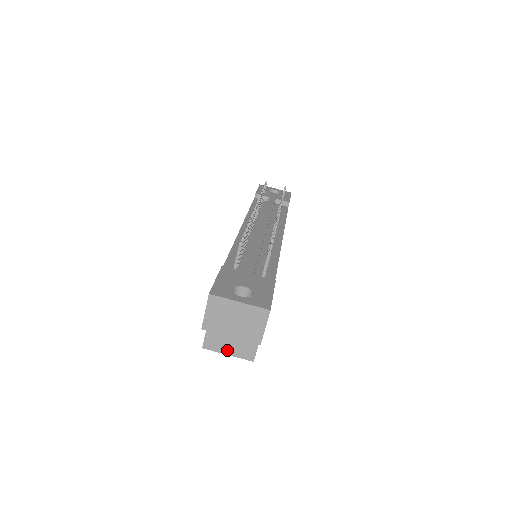
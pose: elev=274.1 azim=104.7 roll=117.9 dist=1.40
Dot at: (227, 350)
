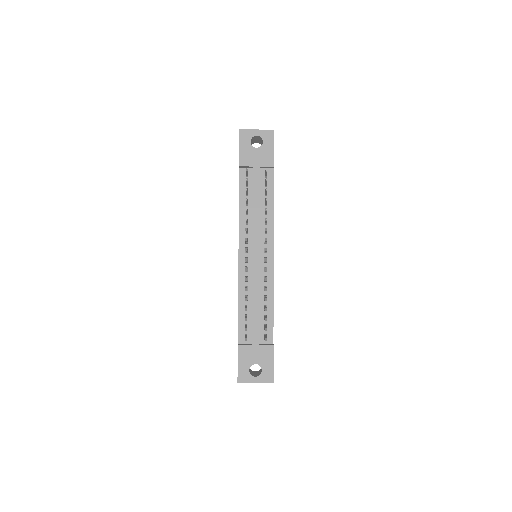
Dot at: occluded
